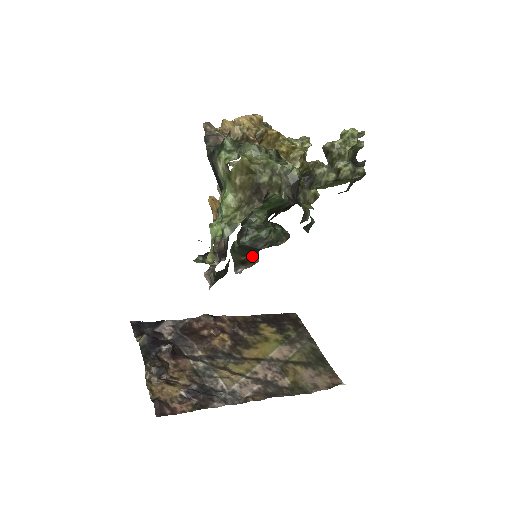
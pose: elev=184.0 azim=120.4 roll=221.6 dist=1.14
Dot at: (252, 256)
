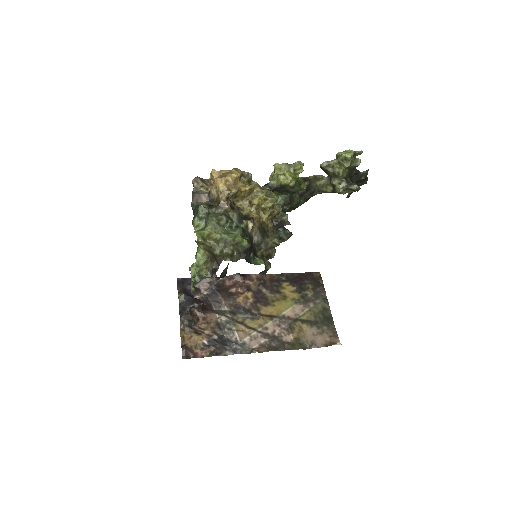
Dot at: occluded
